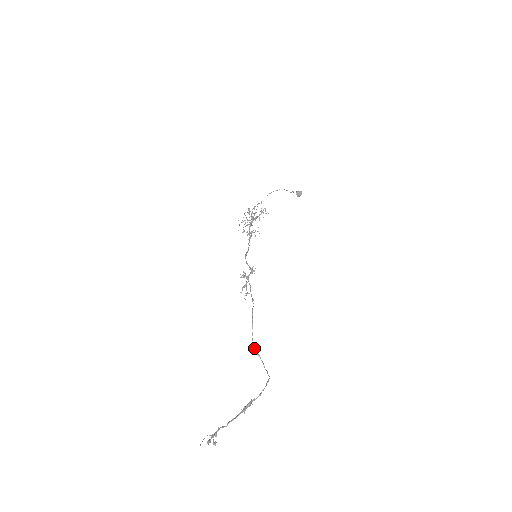
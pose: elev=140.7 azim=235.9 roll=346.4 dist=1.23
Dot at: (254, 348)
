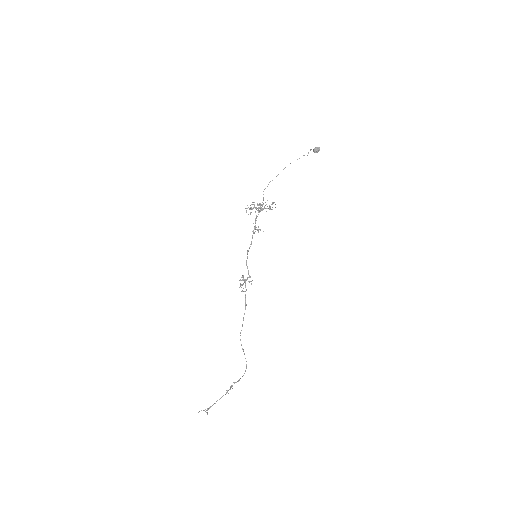
Dot at: occluded
